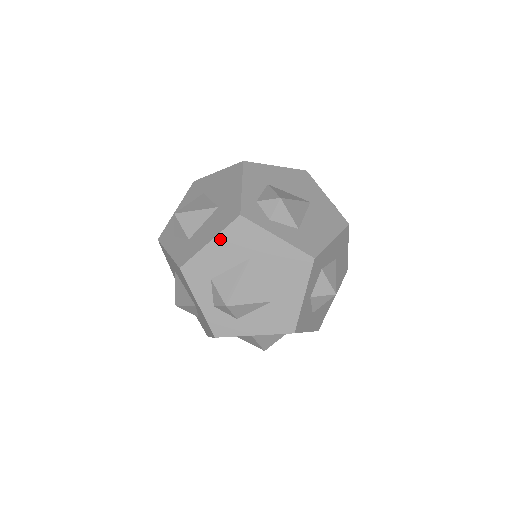
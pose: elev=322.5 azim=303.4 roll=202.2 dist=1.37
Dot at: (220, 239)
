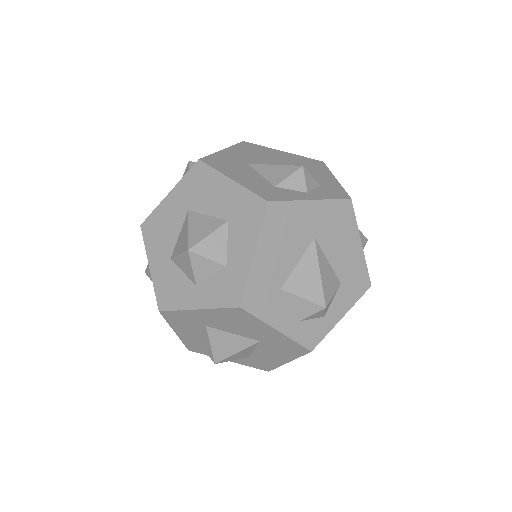
Dot at: occluded
